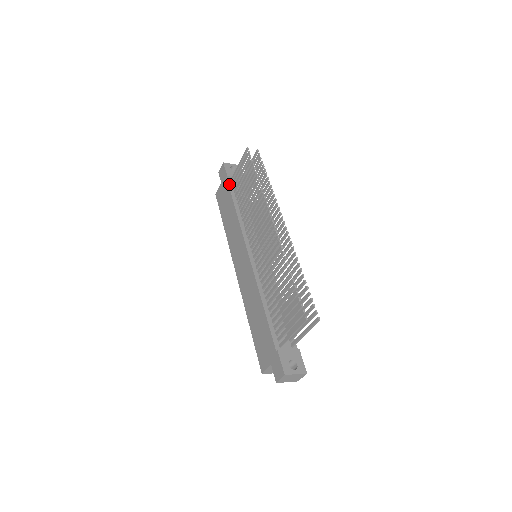
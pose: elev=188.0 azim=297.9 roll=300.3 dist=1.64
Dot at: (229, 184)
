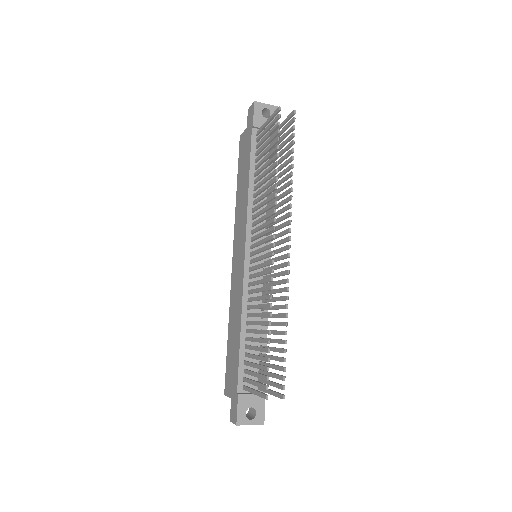
Dot at: (252, 139)
